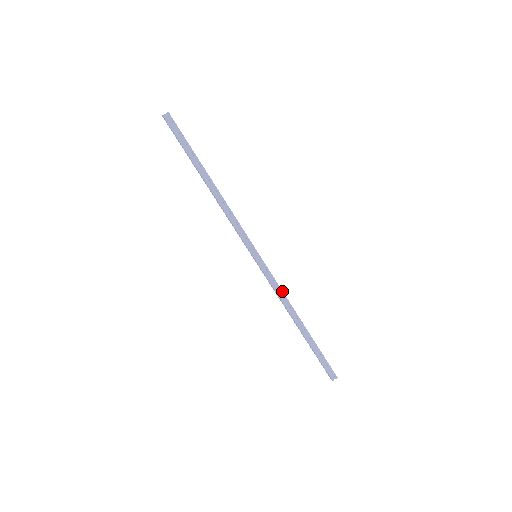
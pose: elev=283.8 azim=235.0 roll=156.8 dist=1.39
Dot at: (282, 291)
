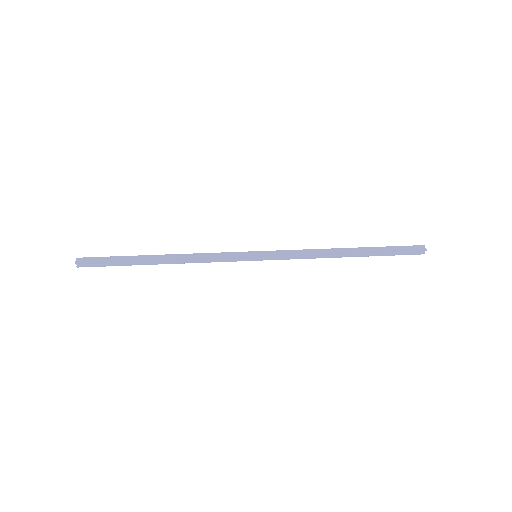
Dot at: (304, 250)
